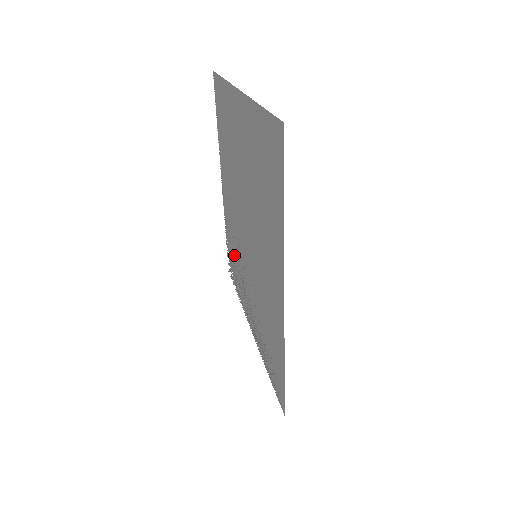
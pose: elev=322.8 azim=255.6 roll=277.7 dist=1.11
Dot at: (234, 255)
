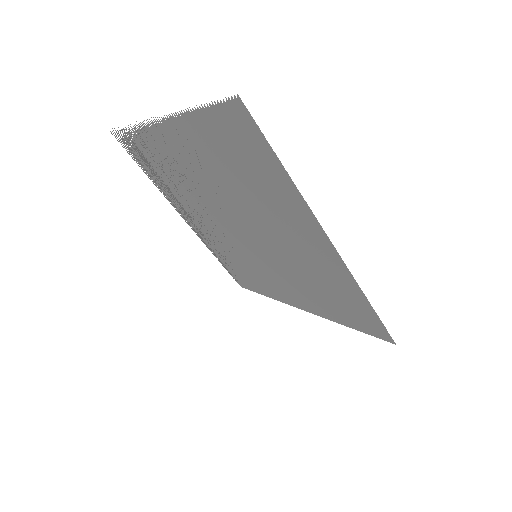
Dot at: (165, 174)
